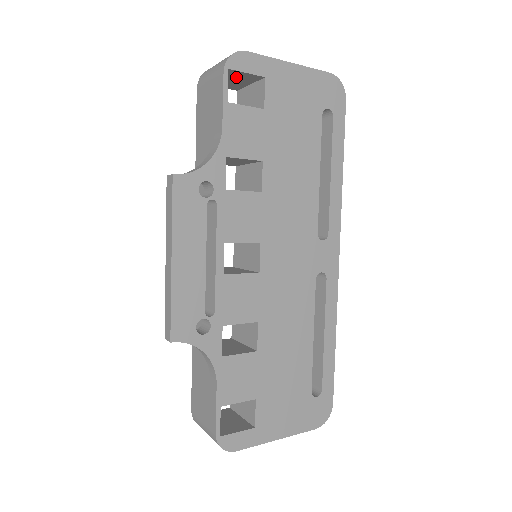
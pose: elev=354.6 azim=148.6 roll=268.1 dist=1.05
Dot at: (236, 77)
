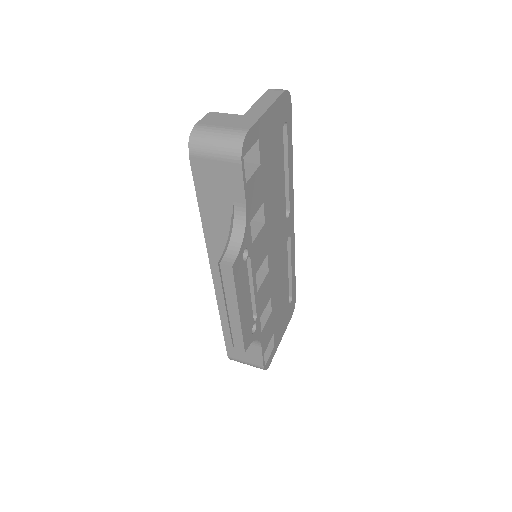
Dot at: occluded
